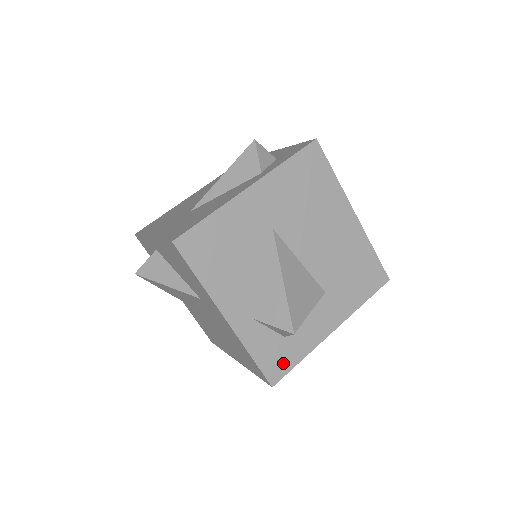
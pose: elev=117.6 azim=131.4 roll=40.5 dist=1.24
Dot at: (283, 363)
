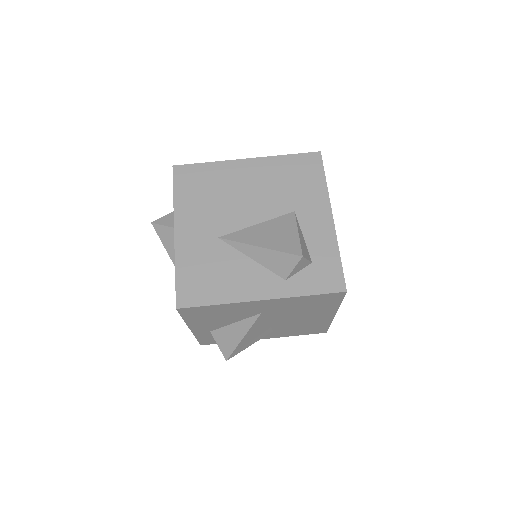
Dot at: occluded
